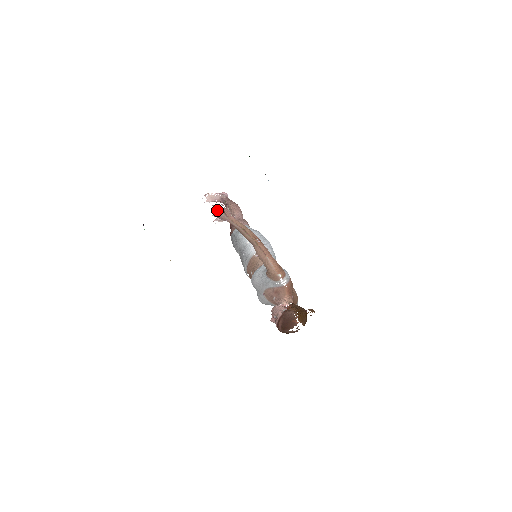
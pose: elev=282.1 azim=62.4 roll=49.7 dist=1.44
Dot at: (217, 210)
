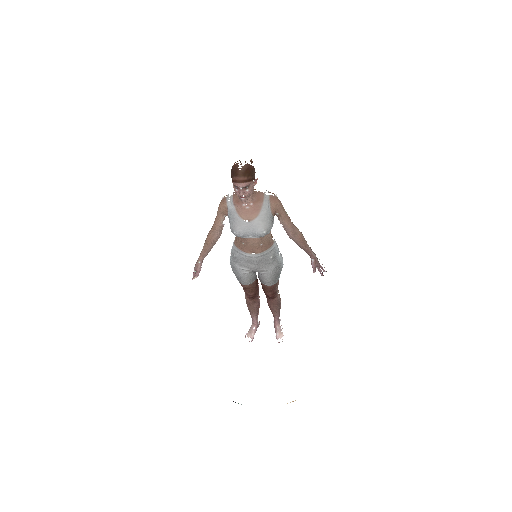
Dot at: (193, 273)
